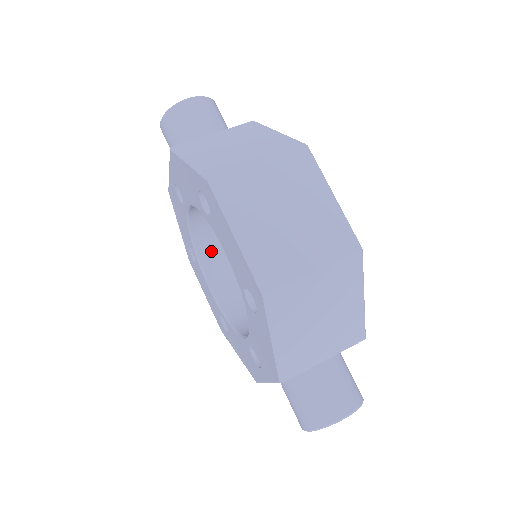
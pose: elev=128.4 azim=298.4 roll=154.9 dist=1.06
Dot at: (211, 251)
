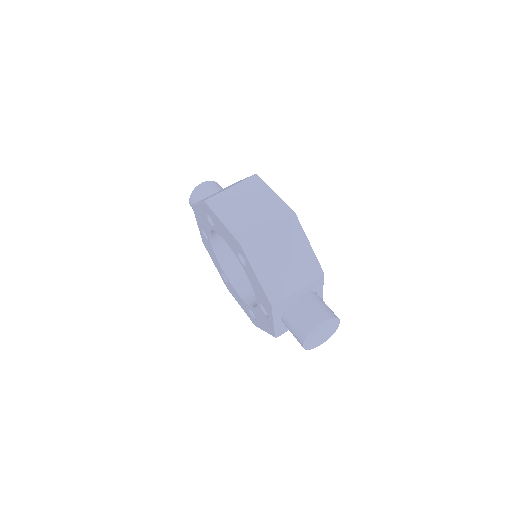
Dot at: (235, 270)
